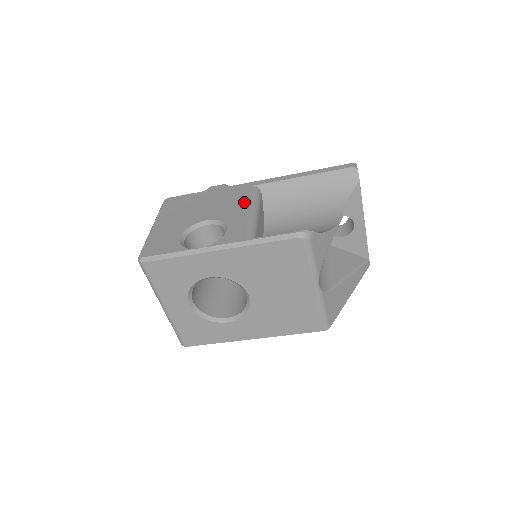
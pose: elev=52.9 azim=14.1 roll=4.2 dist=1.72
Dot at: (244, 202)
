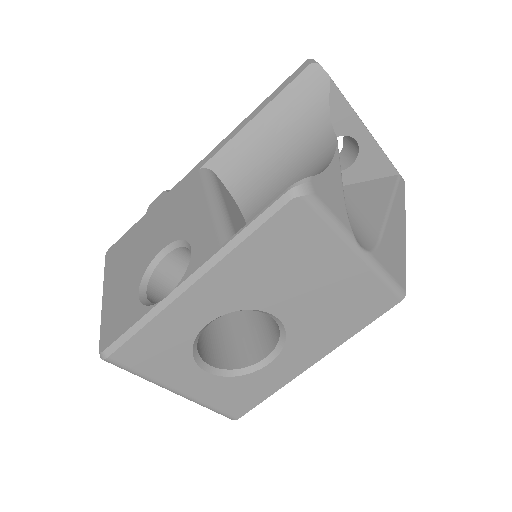
Dot at: (196, 197)
